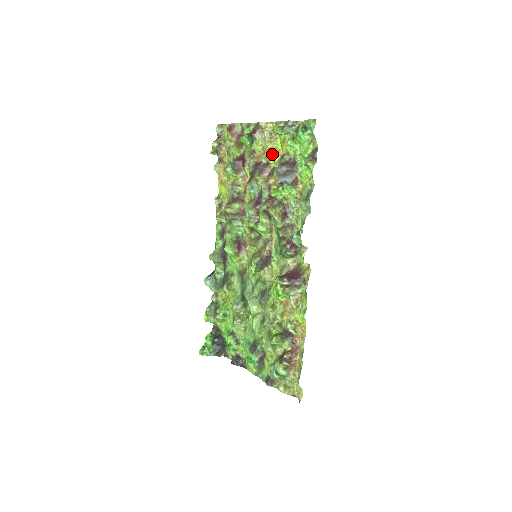
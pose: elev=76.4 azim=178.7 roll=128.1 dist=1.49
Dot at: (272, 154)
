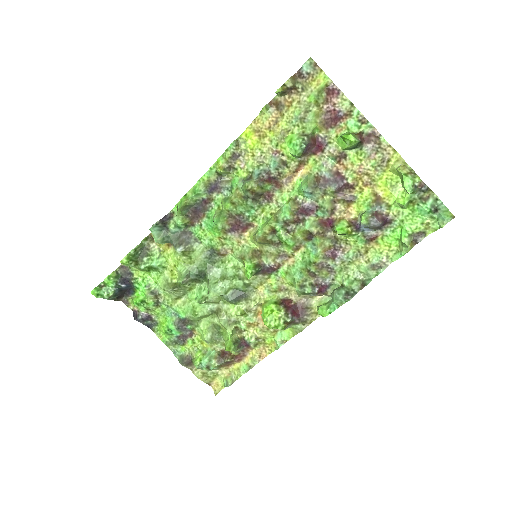
Dot at: (366, 182)
